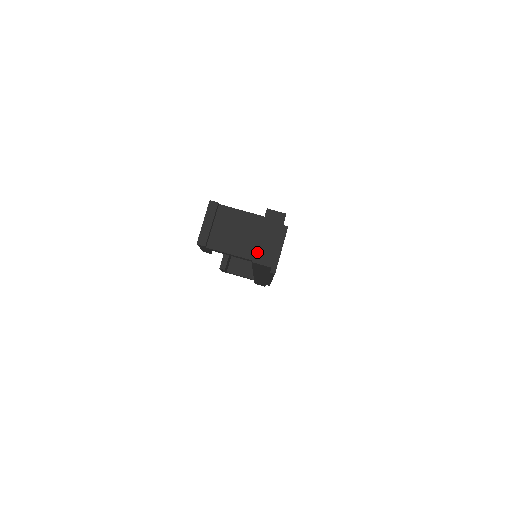
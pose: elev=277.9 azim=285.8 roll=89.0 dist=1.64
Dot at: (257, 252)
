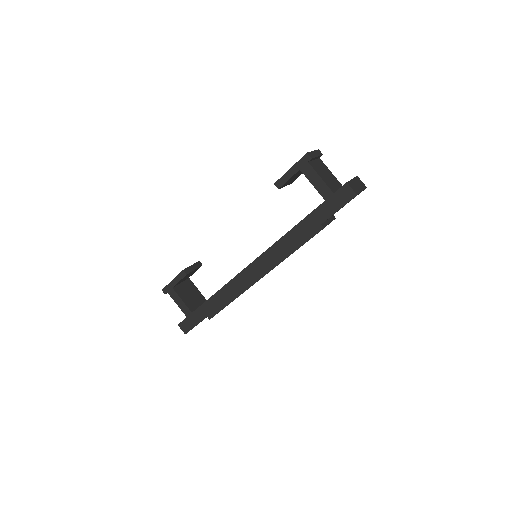
Dot at: (350, 182)
